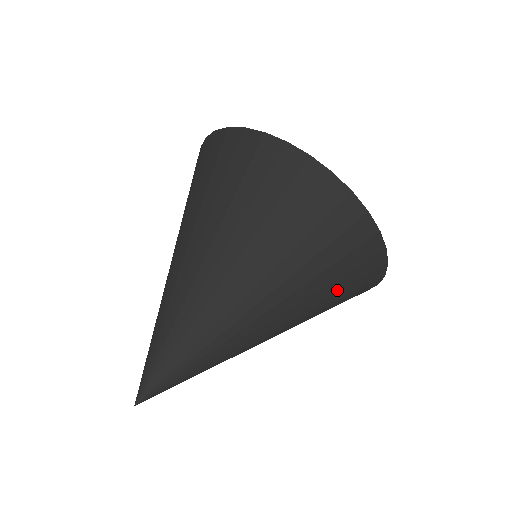
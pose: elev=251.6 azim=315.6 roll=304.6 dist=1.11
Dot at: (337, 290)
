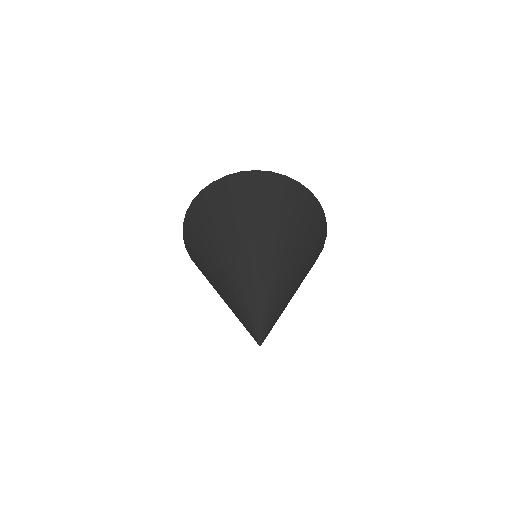
Dot at: occluded
